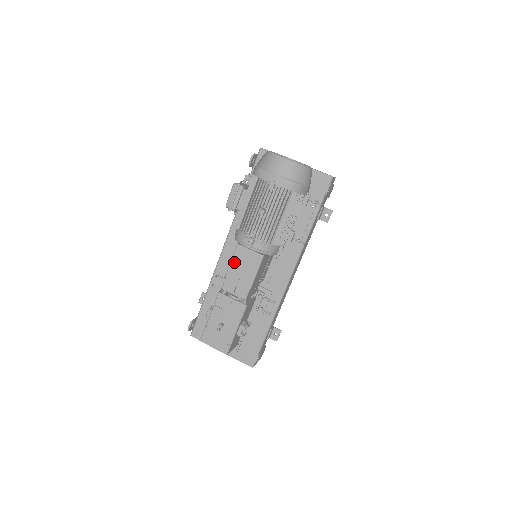
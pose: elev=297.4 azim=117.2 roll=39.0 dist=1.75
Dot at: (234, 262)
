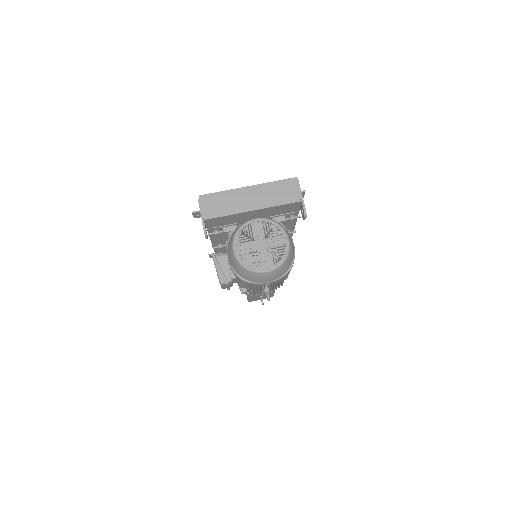
Dot at: occluded
